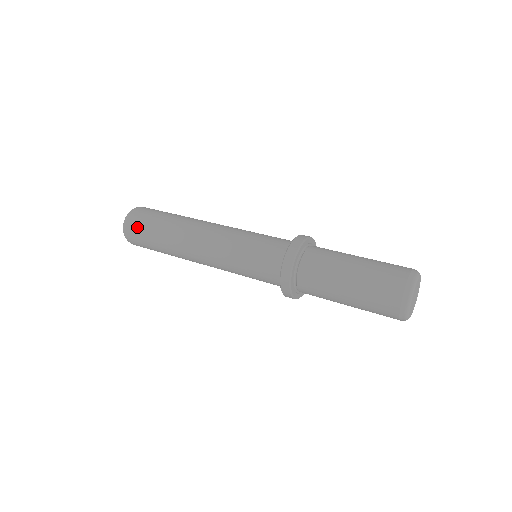
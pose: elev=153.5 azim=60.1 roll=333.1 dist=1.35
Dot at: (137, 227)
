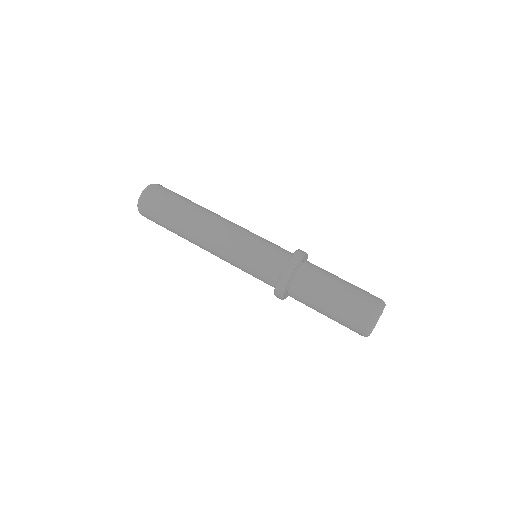
Dot at: (152, 206)
